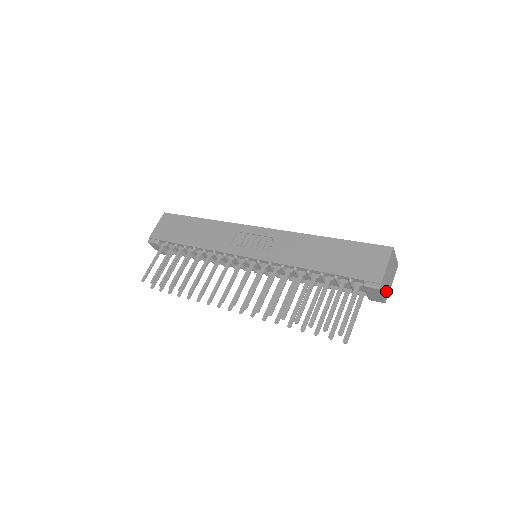
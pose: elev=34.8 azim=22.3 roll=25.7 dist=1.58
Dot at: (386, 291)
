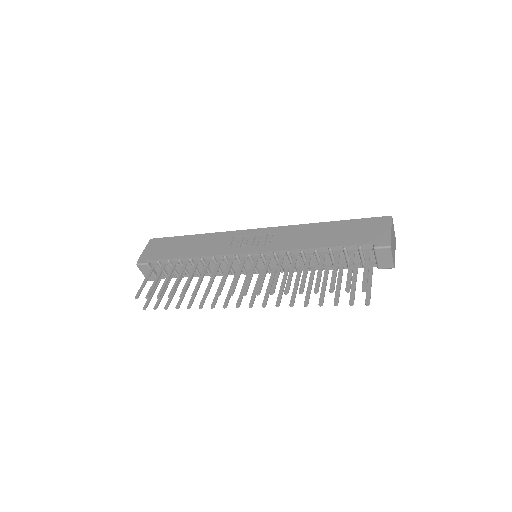
Dot at: (393, 256)
